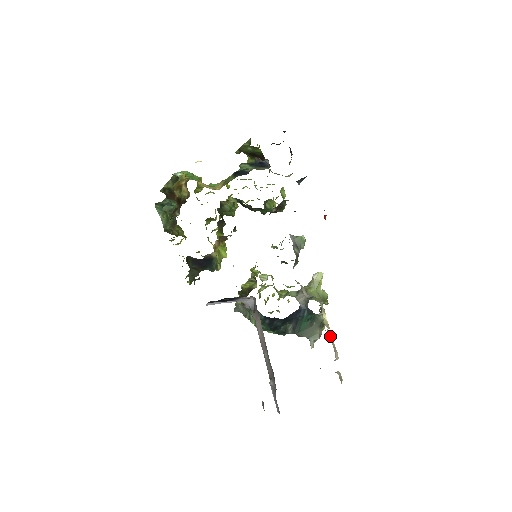
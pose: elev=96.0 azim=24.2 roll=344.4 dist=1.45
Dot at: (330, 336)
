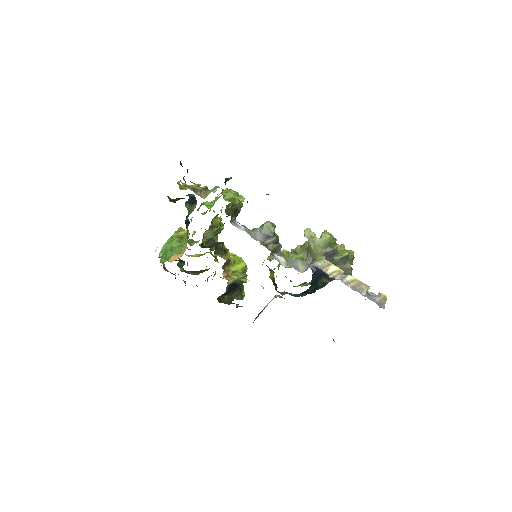
Dot at: (348, 279)
